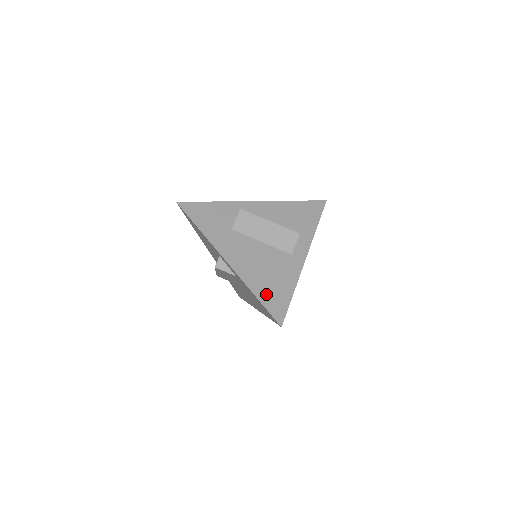
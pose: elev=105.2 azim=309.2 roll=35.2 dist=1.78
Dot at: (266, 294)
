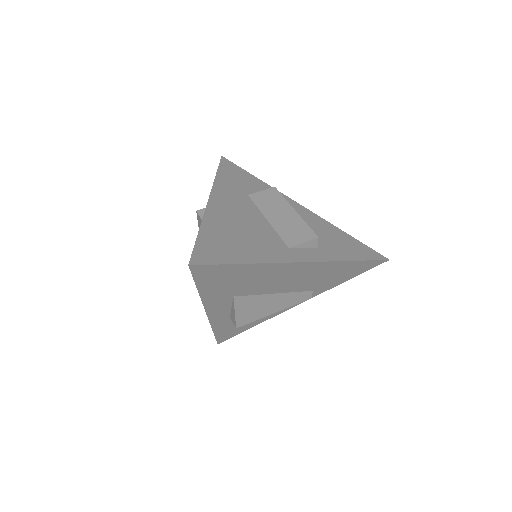
Dot at: (213, 239)
